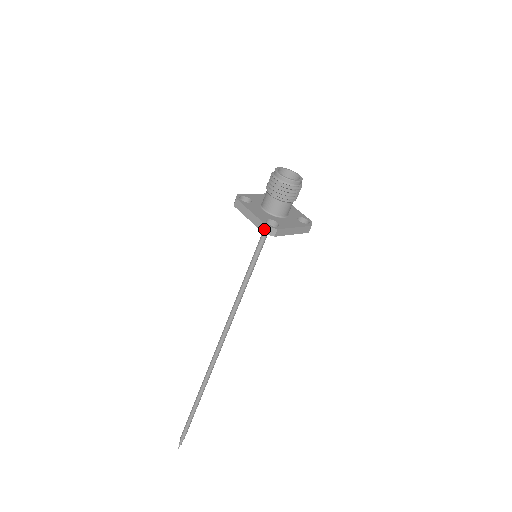
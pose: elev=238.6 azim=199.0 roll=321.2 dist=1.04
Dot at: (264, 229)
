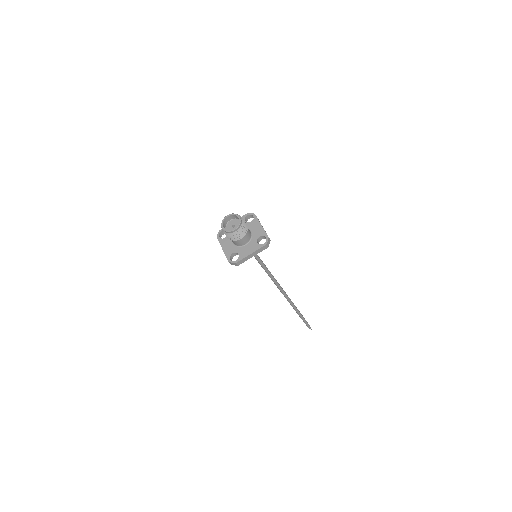
Dot at: (230, 263)
